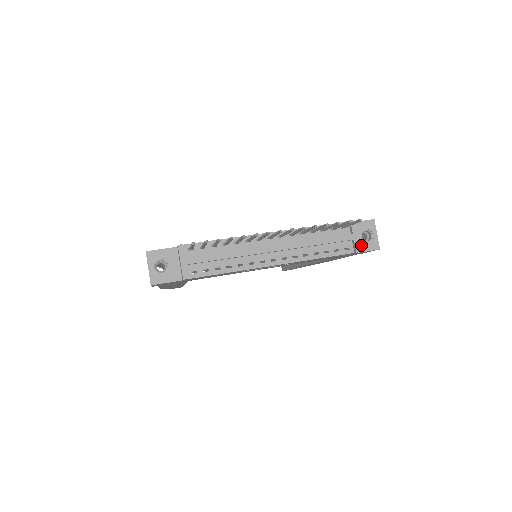
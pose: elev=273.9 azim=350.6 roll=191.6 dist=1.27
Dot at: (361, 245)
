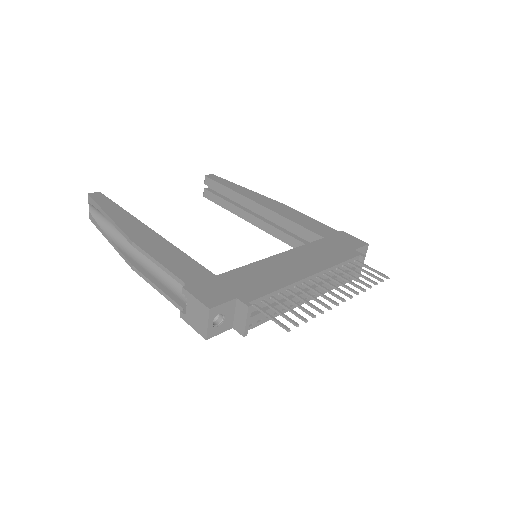
Dot at: occluded
